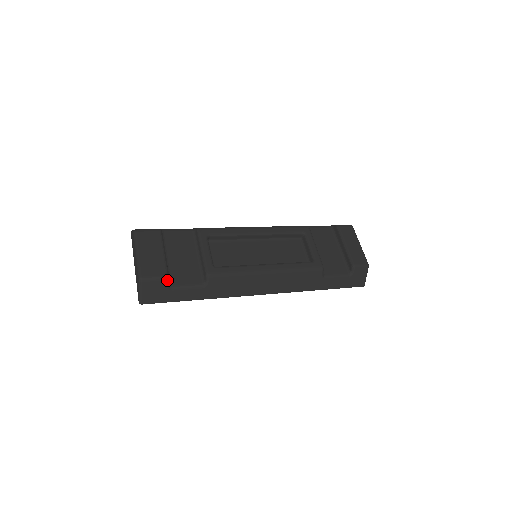
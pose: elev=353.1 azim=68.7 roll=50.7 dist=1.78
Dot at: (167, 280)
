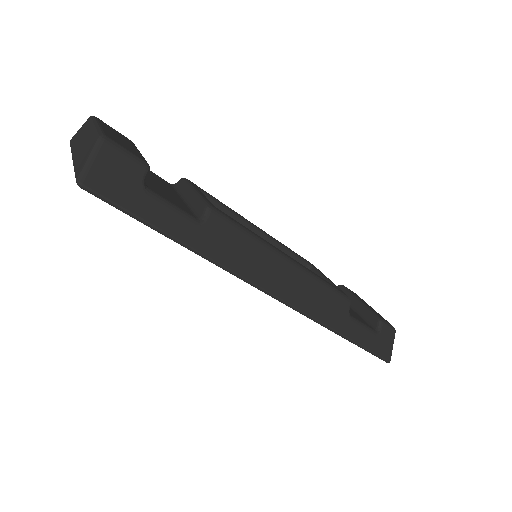
Dot at: (146, 170)
